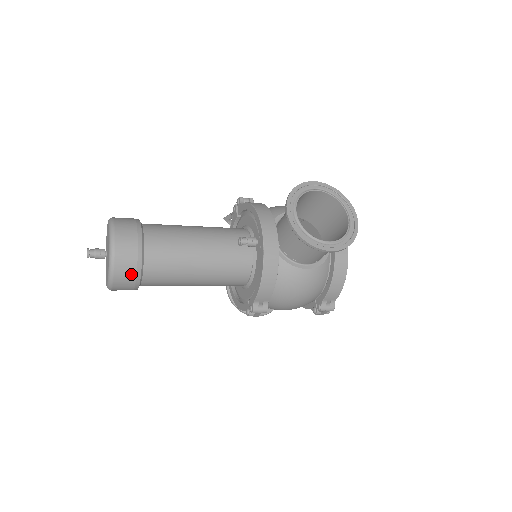
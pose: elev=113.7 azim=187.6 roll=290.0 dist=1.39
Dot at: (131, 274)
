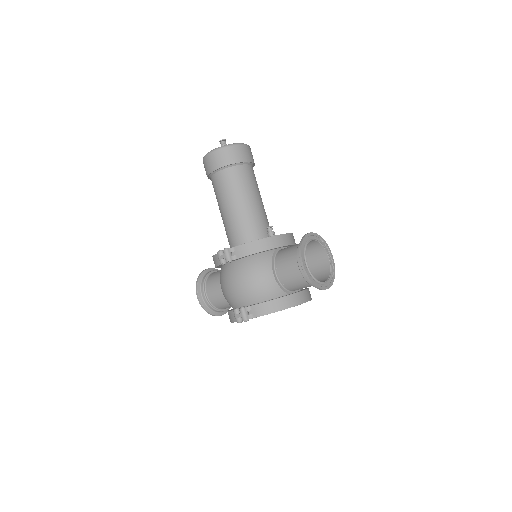
Dot at: (226, 159)
